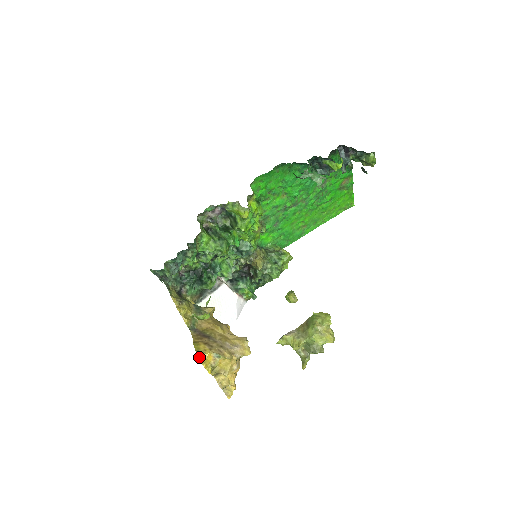
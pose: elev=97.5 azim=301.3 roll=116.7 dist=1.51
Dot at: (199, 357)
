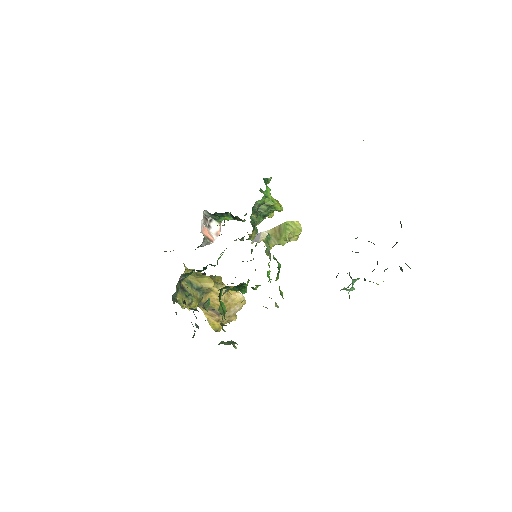
Dot at: occluded
